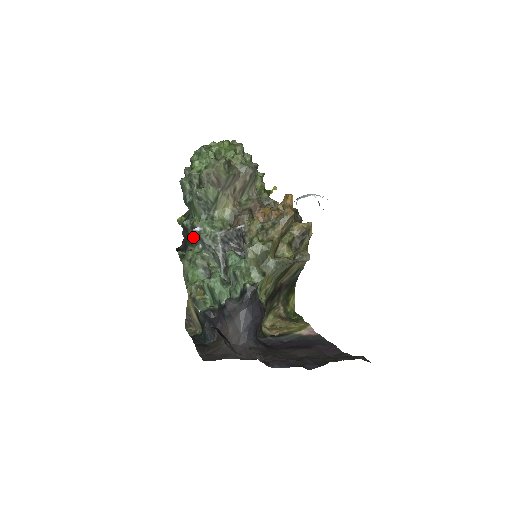
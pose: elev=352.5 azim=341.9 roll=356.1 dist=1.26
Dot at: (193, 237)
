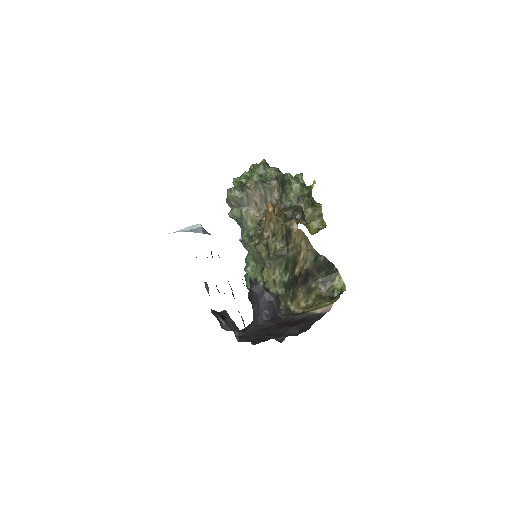
Dot at: occluded
